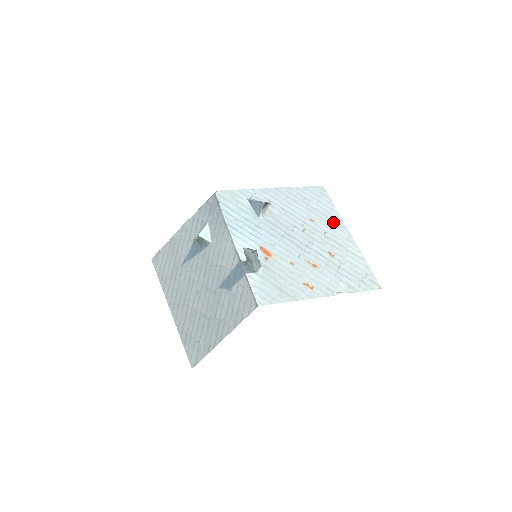
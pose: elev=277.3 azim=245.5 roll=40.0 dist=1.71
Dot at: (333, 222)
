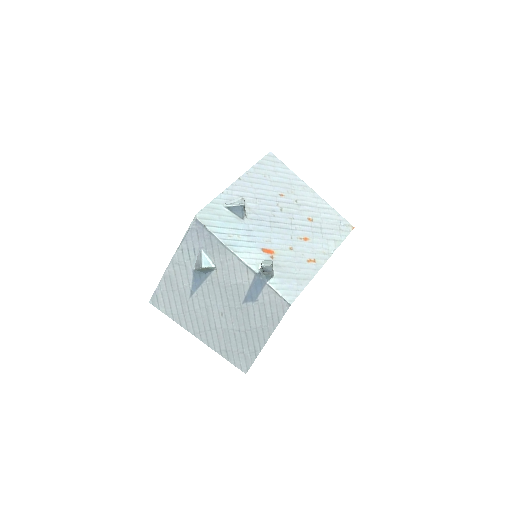
Dot at: (296, 186)
